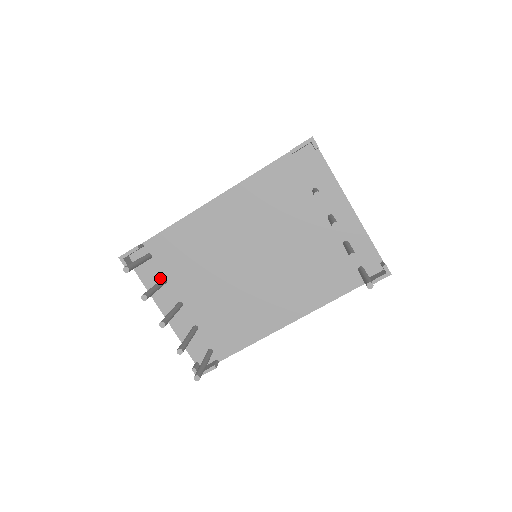
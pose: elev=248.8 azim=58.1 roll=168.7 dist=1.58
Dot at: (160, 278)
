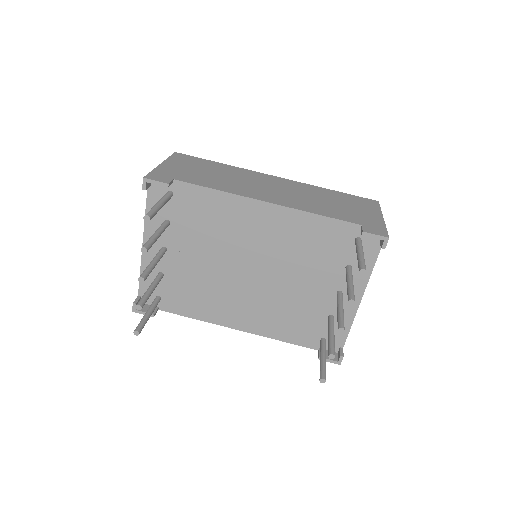
Dot at: (165, 217)
